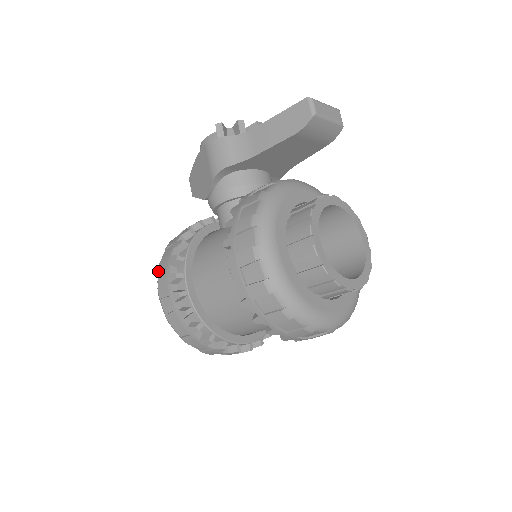
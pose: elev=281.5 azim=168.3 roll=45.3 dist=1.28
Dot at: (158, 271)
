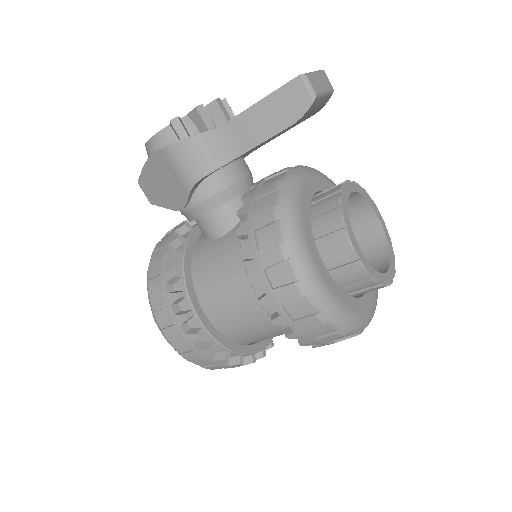
Dot at: (153, 311)
